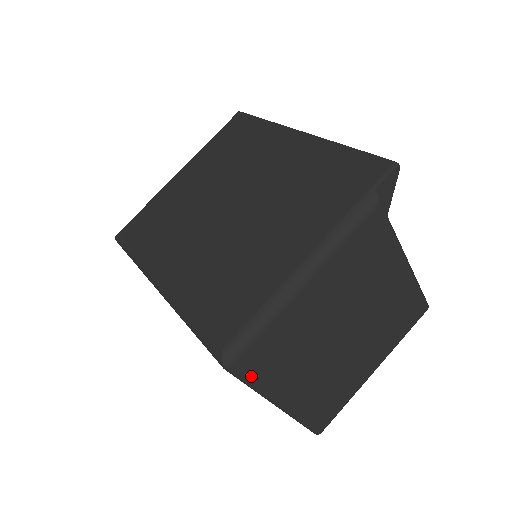
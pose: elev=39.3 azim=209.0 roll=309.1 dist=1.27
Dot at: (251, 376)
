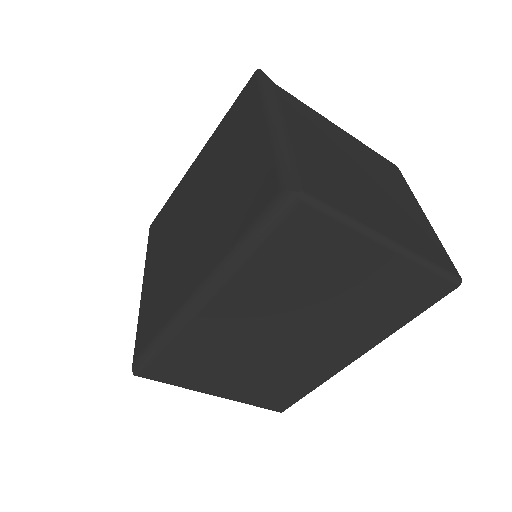
Dot at: (330, 203)
